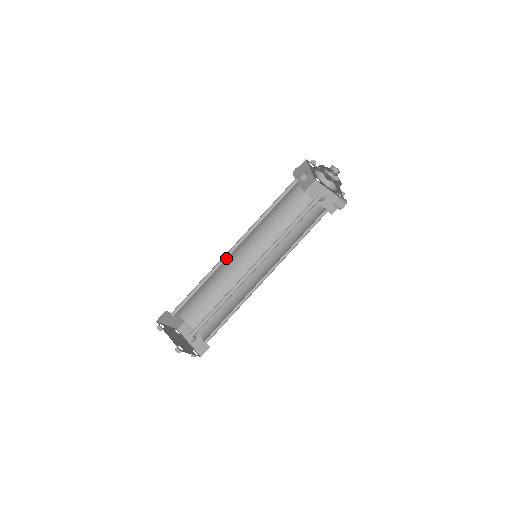
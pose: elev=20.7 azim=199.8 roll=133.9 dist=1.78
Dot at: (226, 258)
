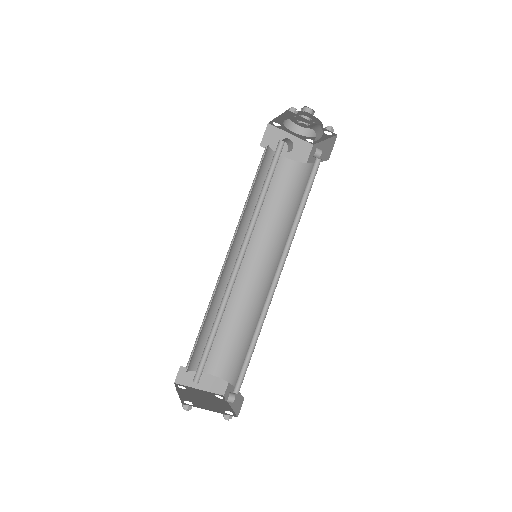
Dot at: (225, 275)
